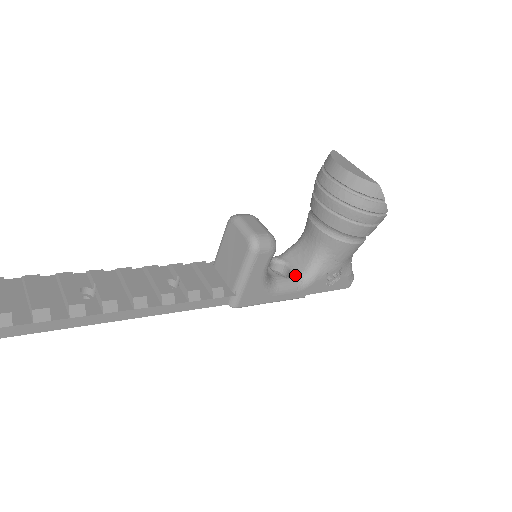
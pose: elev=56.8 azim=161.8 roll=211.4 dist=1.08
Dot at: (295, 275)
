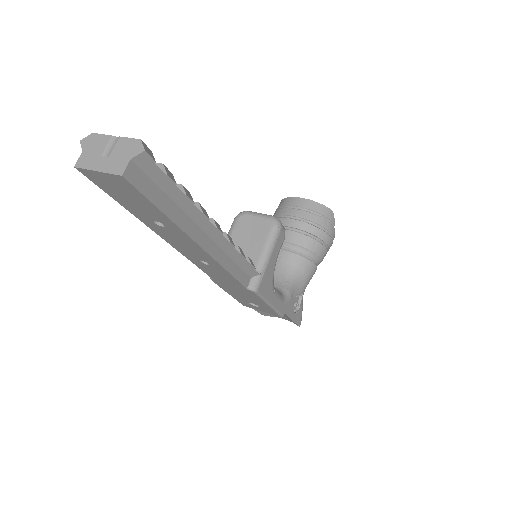
Dot at: occluded
